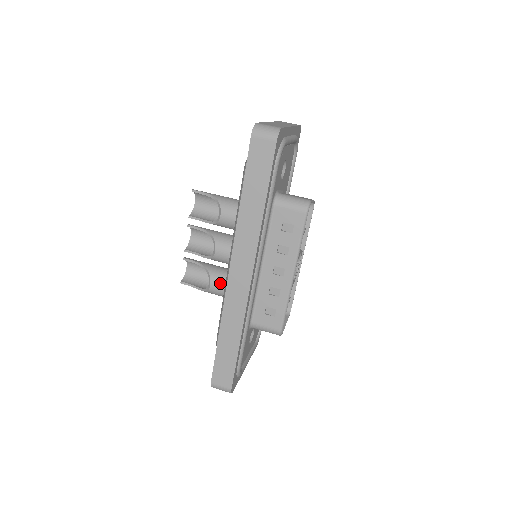
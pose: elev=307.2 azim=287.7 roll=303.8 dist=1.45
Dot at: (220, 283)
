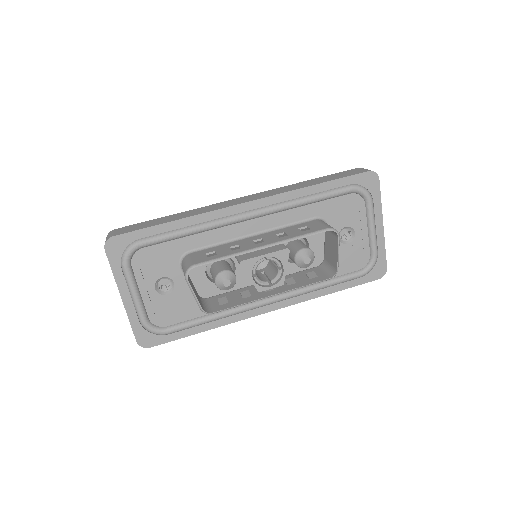
Dot at: occluded
